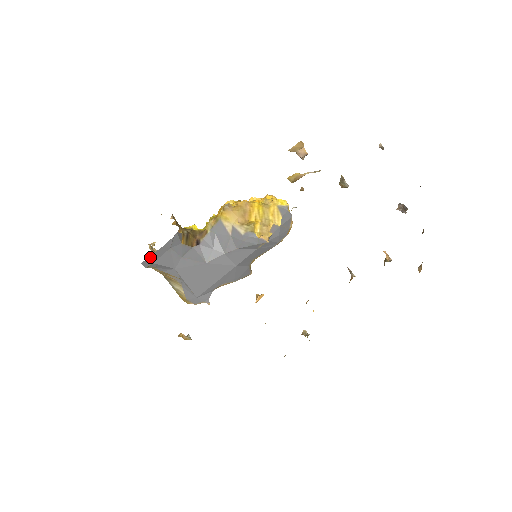
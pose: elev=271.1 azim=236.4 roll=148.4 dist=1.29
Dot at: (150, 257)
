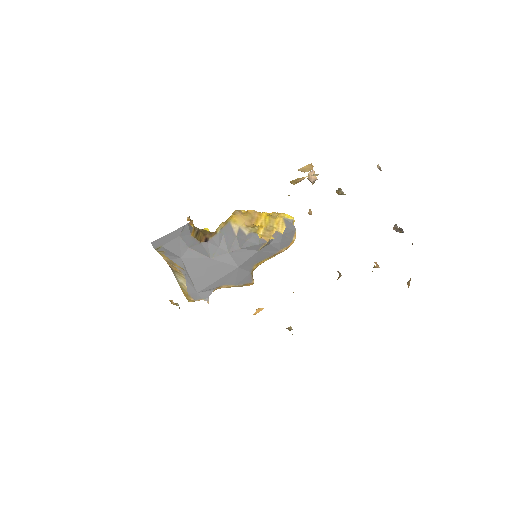
Dot at: (160, 239)
